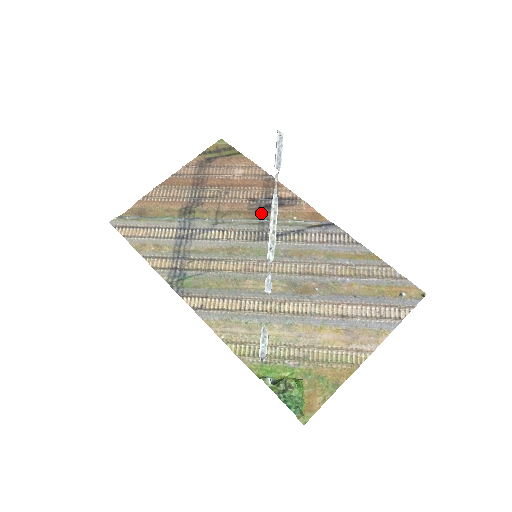
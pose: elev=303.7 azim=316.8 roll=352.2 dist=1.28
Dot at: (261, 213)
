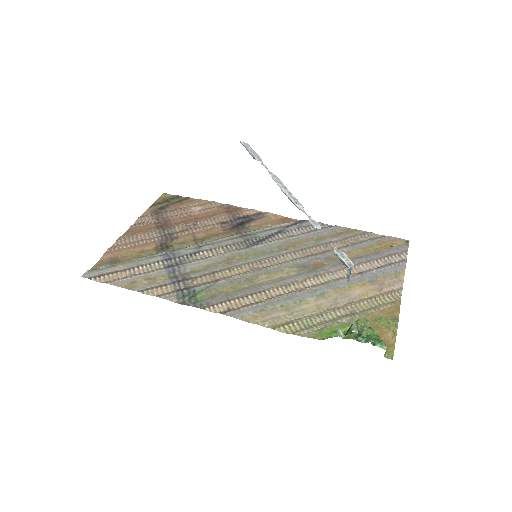
Dot at: (237, 230)
